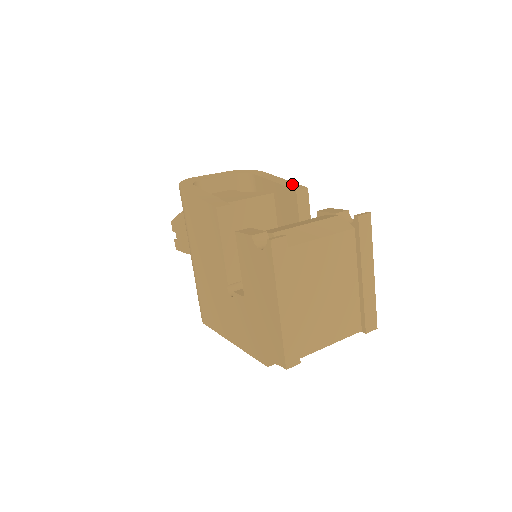
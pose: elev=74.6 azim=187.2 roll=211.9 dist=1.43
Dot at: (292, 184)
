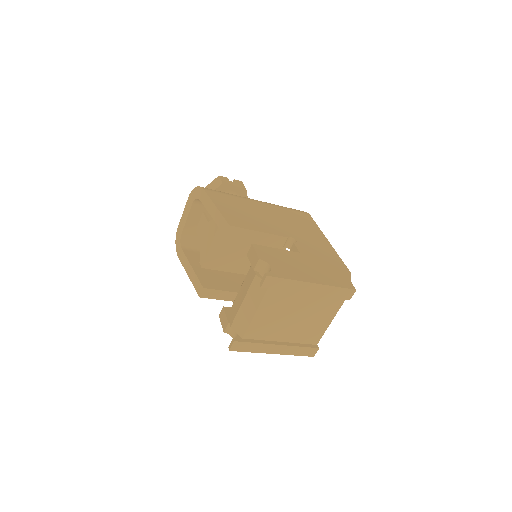
Dot at: (221, 220)
